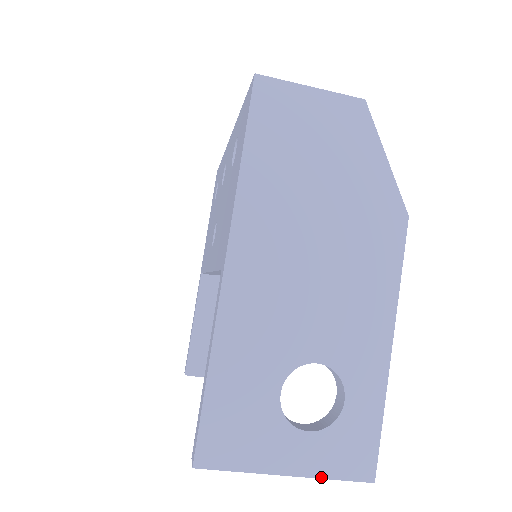
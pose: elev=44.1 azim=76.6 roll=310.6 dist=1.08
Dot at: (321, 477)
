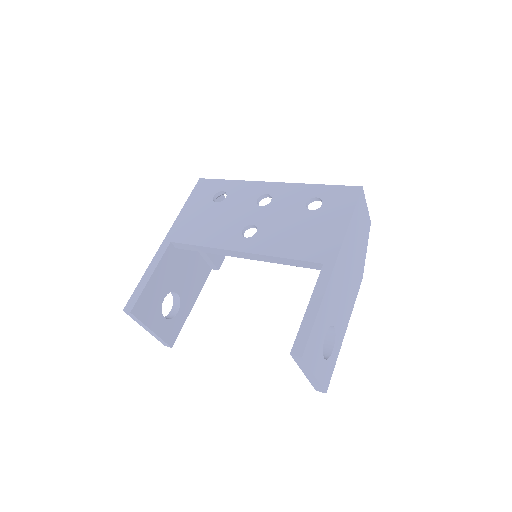
Dot at: (320, 383)
